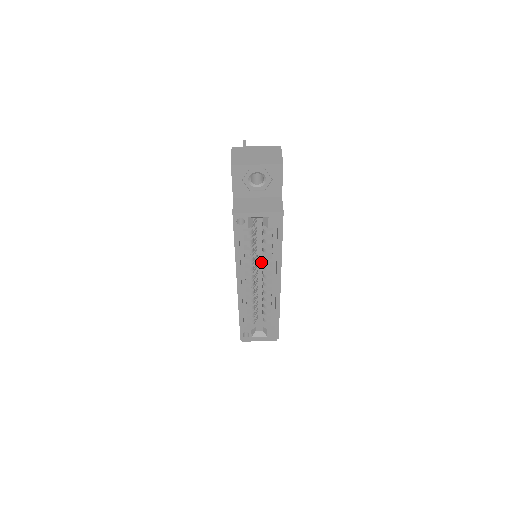
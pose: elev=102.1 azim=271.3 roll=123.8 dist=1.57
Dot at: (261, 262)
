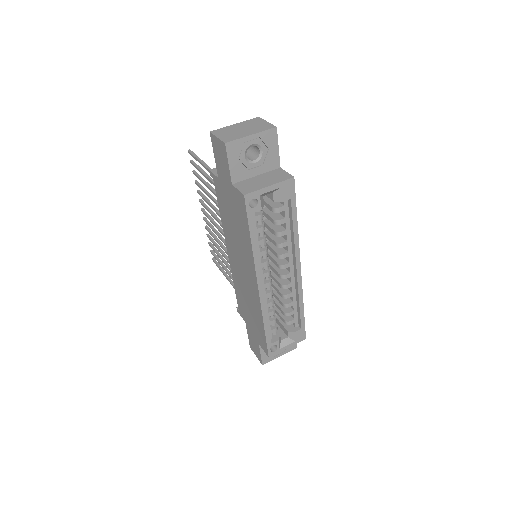
Dot at: occluded
